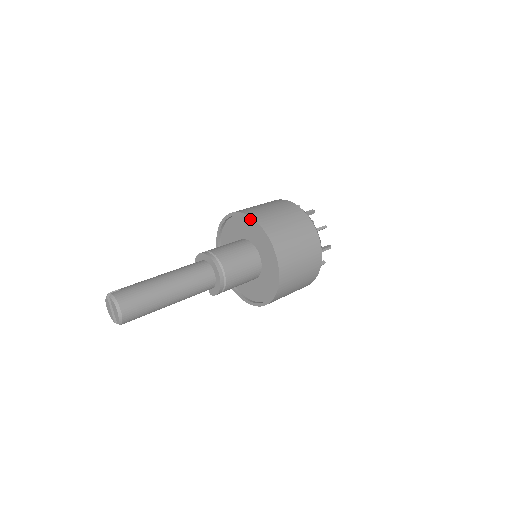
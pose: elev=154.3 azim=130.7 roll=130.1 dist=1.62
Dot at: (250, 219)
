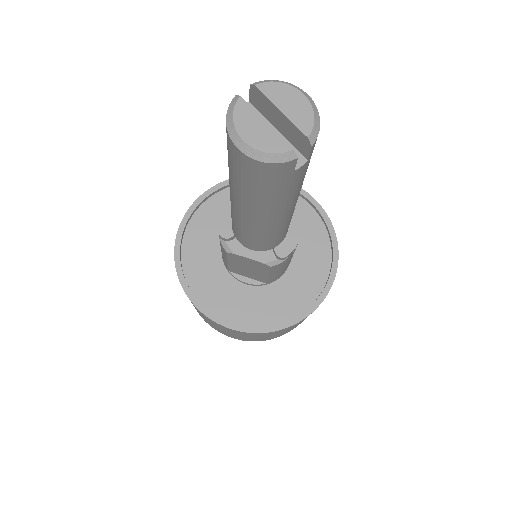
Dot at: occluded
